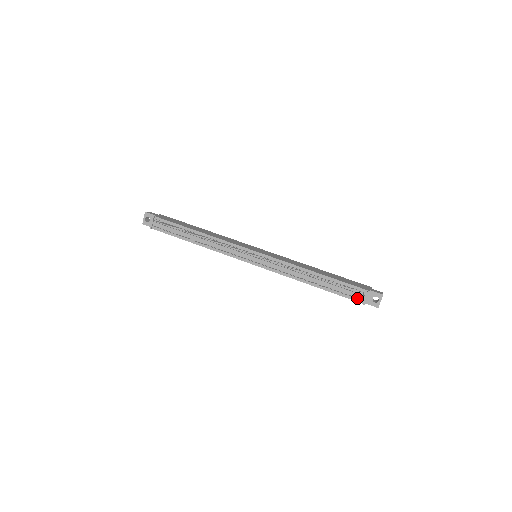
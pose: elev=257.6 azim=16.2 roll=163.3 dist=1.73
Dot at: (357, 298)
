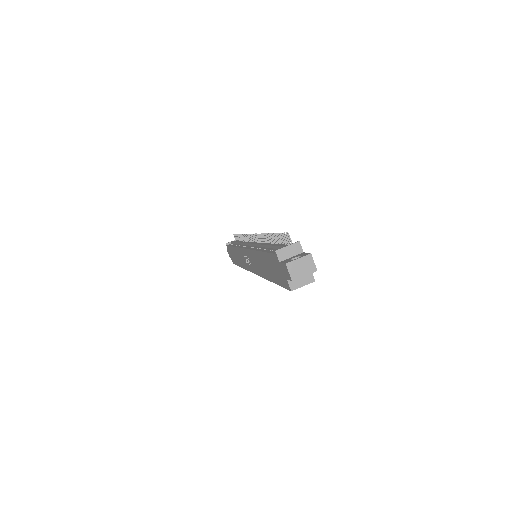
Dot at: occluded
